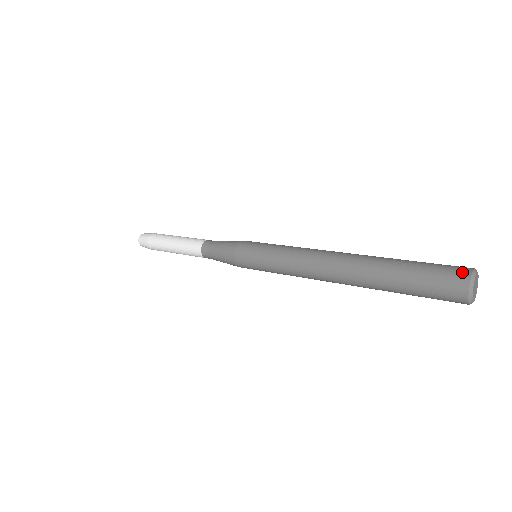
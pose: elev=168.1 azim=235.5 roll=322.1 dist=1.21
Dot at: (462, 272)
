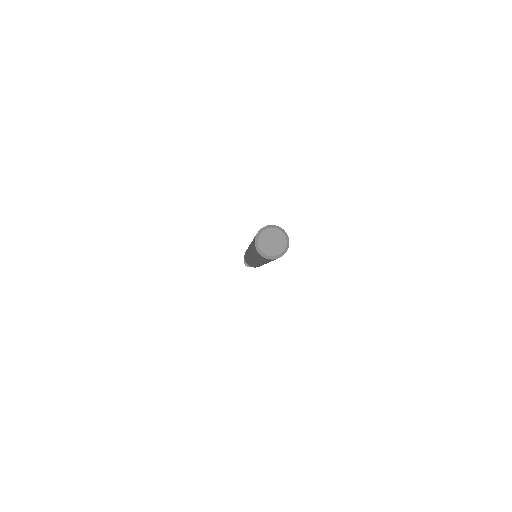
Dot at: occluded
